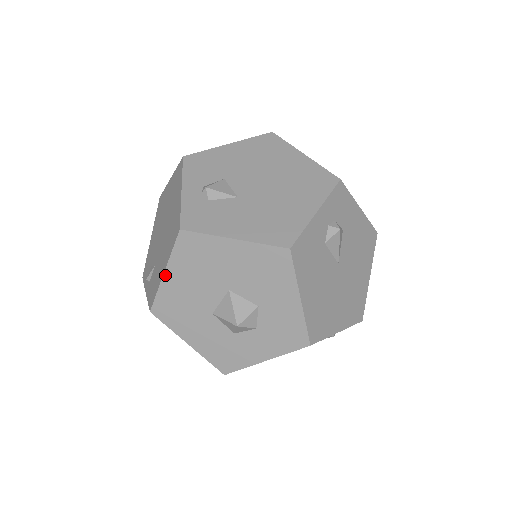
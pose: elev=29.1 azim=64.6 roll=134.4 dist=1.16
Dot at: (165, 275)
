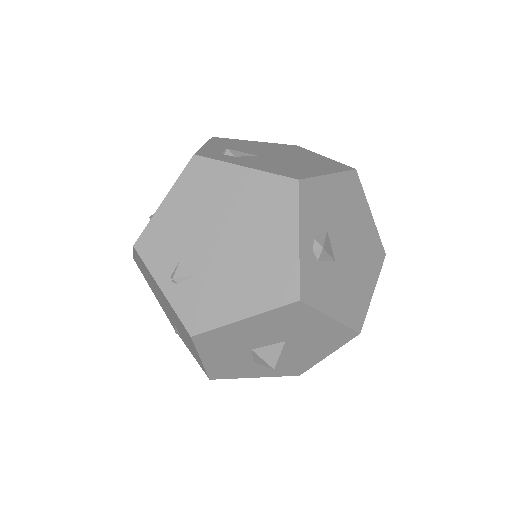
Dot at: (243, 321)
